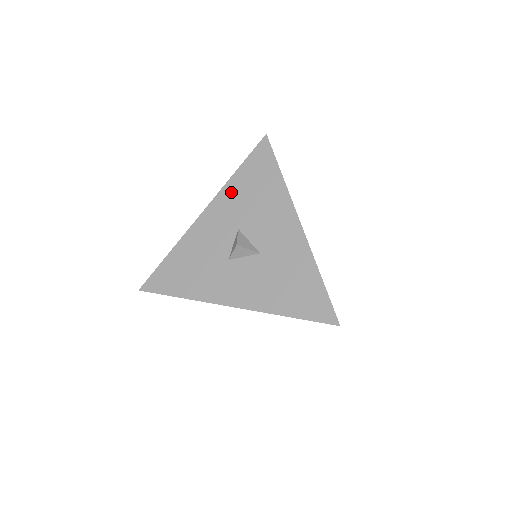
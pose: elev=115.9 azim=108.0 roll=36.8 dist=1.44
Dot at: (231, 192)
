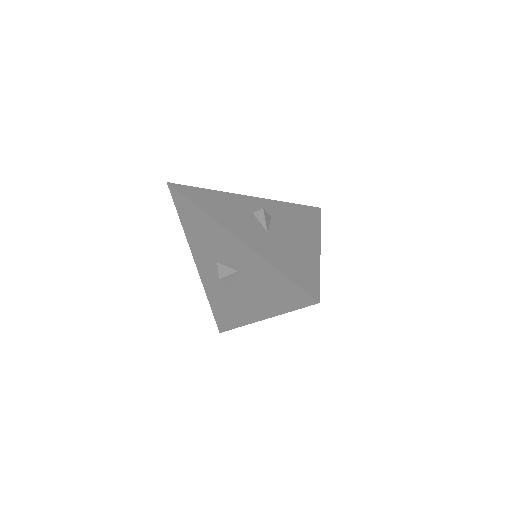
Dot at: (260, 265)
